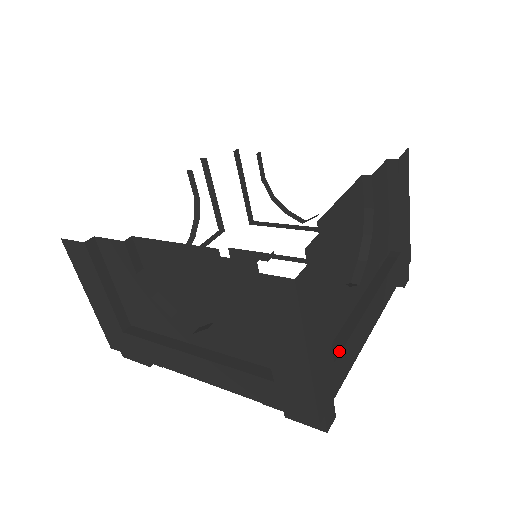
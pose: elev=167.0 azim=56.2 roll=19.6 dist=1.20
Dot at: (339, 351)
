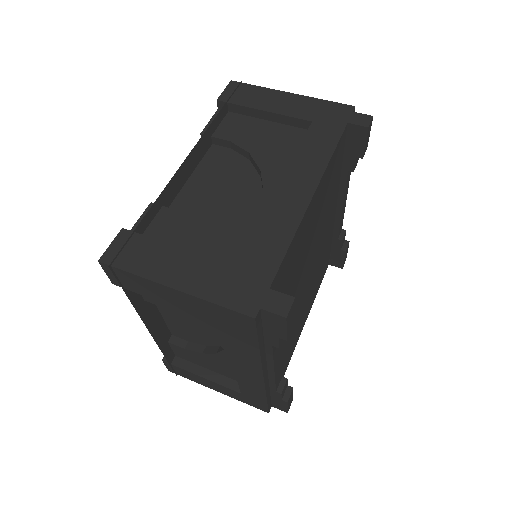
Dot at: (242, 253)
